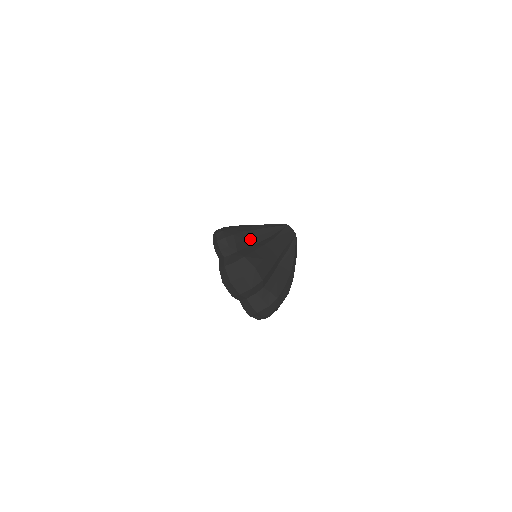
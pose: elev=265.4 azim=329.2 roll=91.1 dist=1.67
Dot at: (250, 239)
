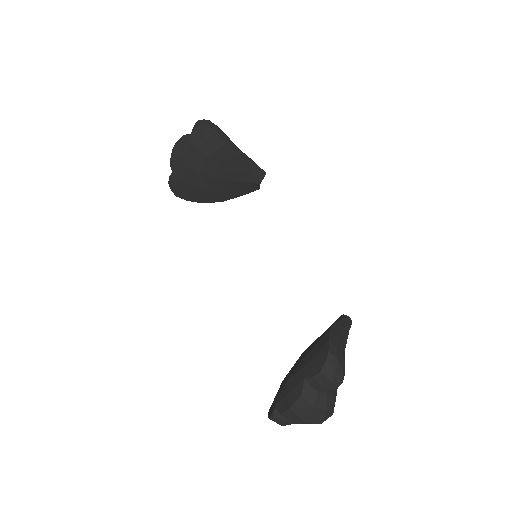
Dot at: occluded
